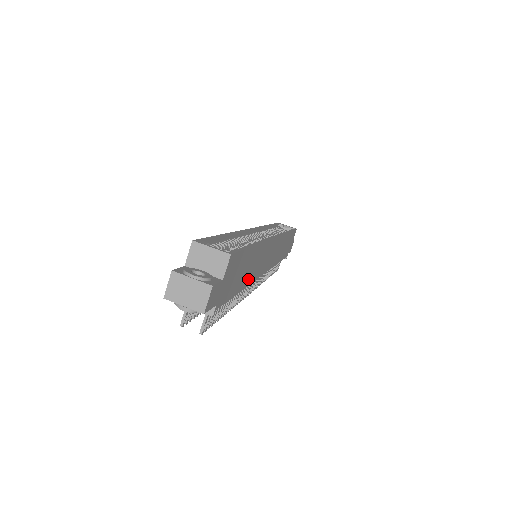
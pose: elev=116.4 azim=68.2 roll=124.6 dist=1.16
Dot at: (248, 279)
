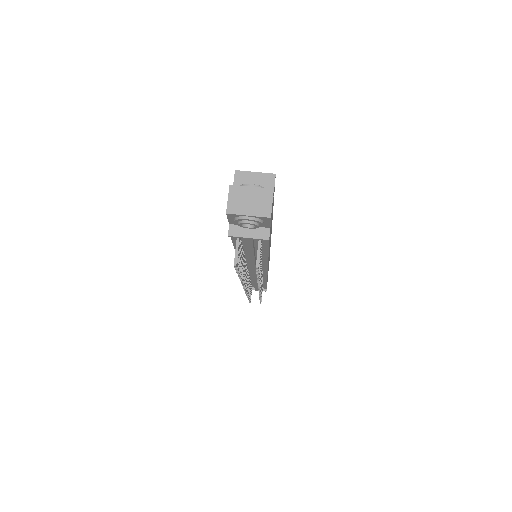
Dot at: occluded
